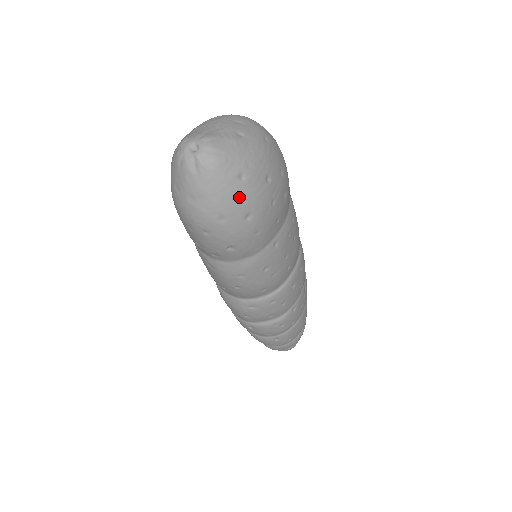
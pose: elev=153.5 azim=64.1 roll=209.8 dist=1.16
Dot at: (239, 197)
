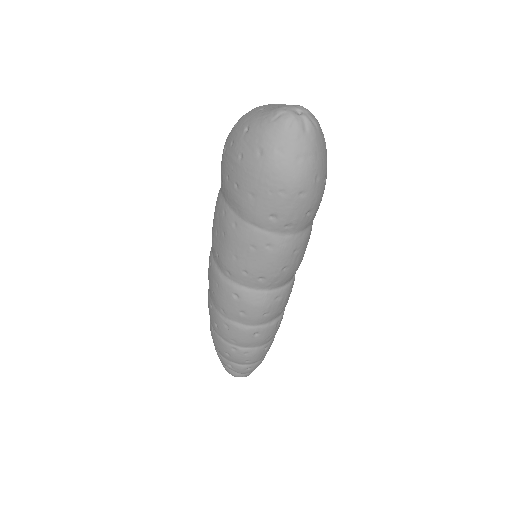
Dot at: (325, 159)
